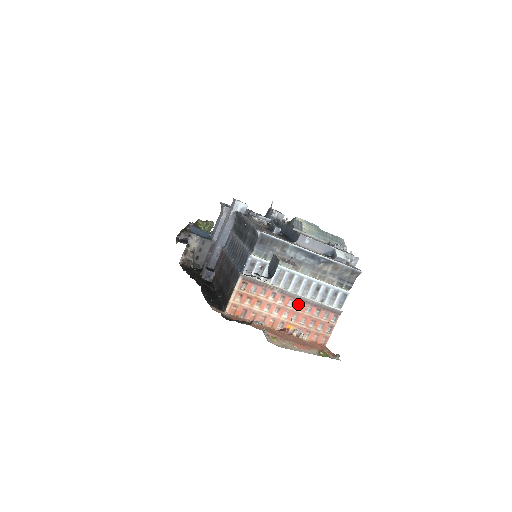
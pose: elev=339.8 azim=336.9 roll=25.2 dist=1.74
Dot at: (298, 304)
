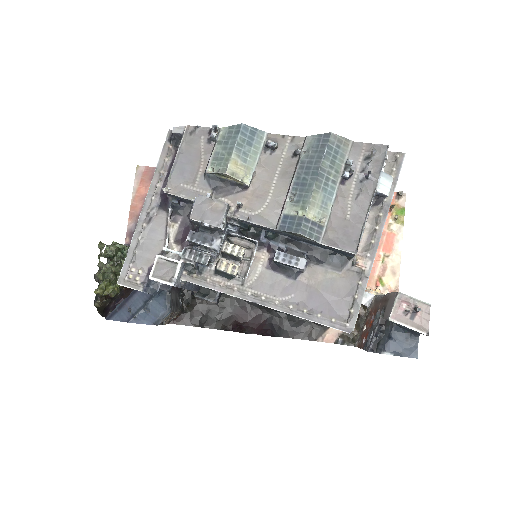
Dot at: occluded
